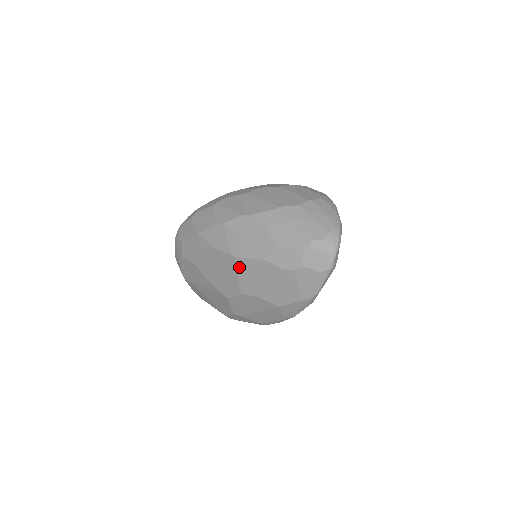
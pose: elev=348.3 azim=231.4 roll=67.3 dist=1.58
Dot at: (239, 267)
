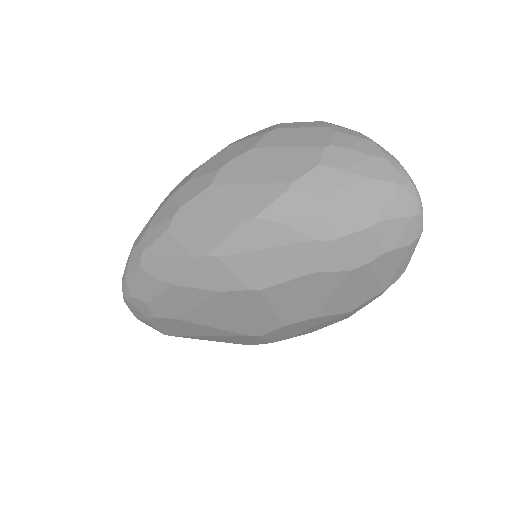
Dot at: (271, 299)
